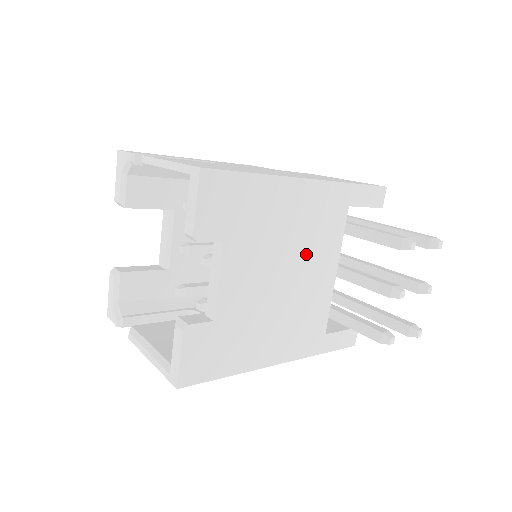
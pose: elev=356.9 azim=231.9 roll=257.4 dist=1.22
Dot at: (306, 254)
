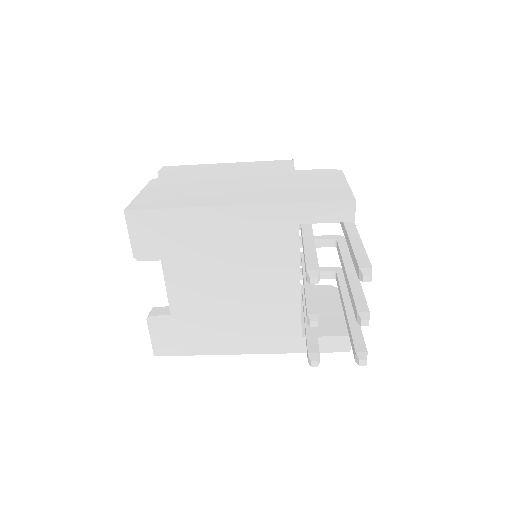
Dot at: (254, 268)
